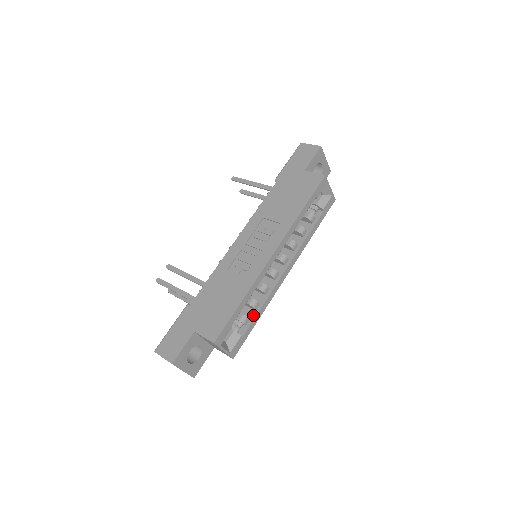
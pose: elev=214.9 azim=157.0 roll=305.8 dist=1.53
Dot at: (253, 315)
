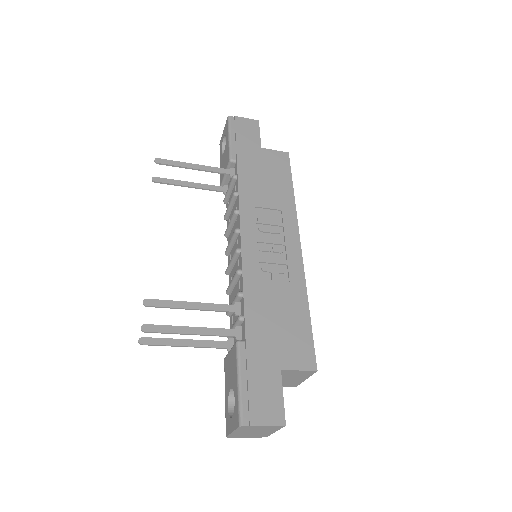
Dot at: occluded
